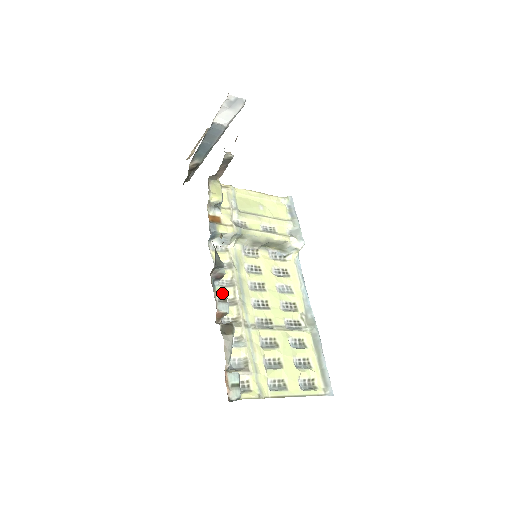
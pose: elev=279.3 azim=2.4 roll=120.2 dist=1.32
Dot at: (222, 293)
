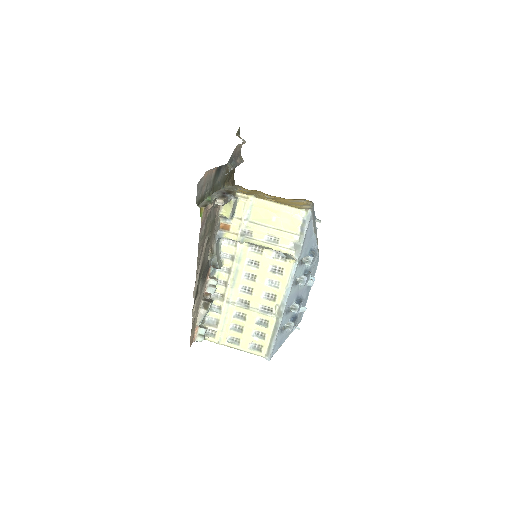
Dot at: (213, 281)
